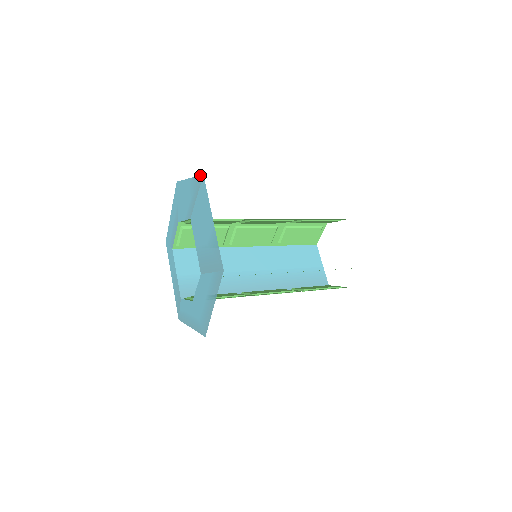
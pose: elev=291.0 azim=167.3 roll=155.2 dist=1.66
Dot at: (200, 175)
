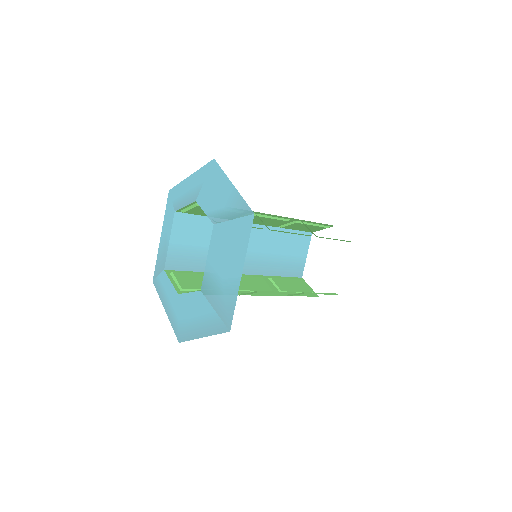
Dot at: occluded
